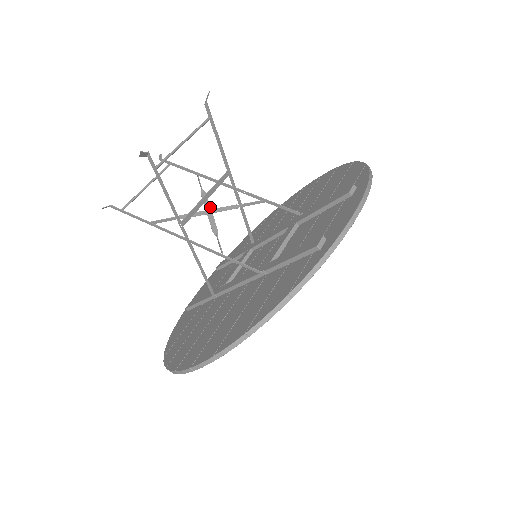
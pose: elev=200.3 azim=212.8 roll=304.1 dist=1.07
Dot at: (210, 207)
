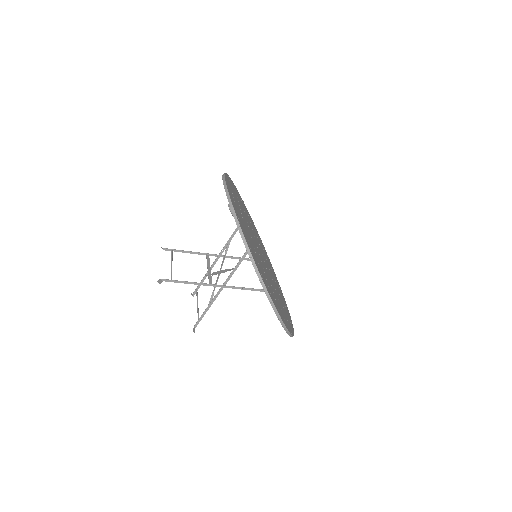
Dot at: (218, 271)
